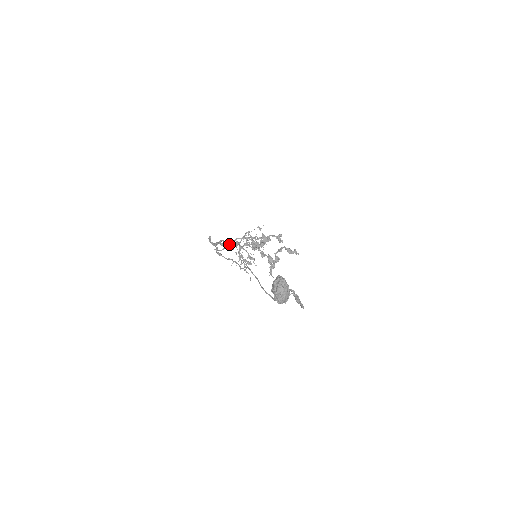
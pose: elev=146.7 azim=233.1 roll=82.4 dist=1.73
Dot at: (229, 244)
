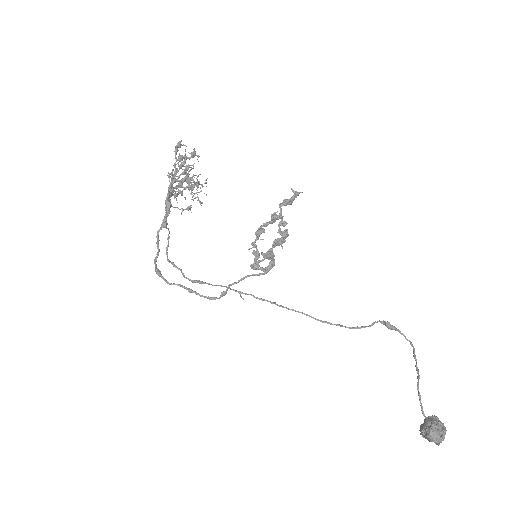
Dot at: occluded
